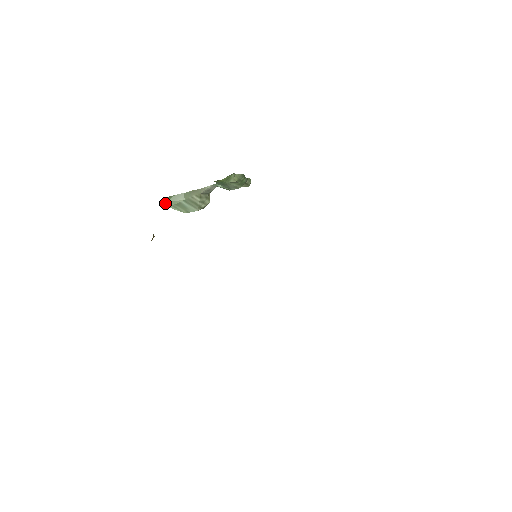
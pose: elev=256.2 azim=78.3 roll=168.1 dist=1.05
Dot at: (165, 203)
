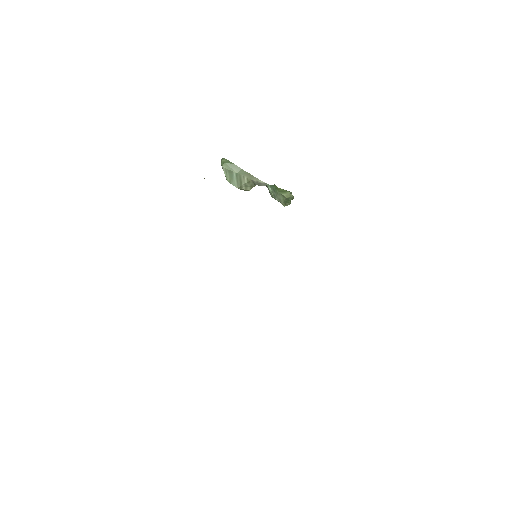
Dot at: (223, 162)
